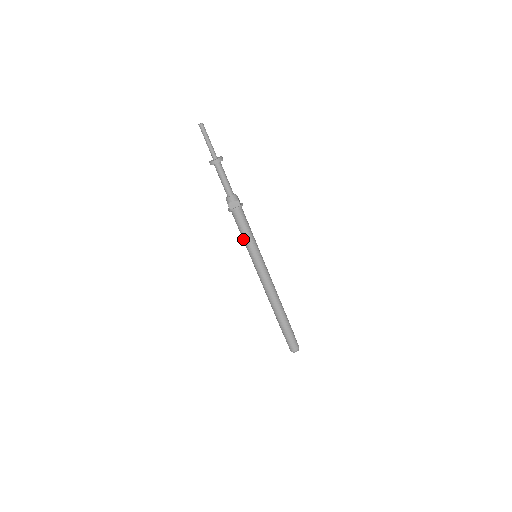
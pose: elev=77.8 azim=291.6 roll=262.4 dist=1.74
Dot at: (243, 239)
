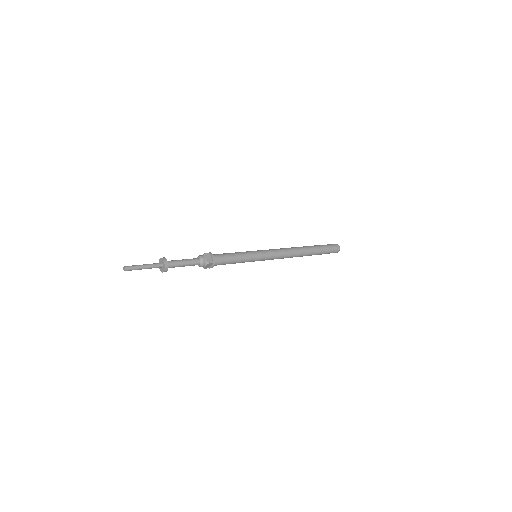
Dot at: occluded
